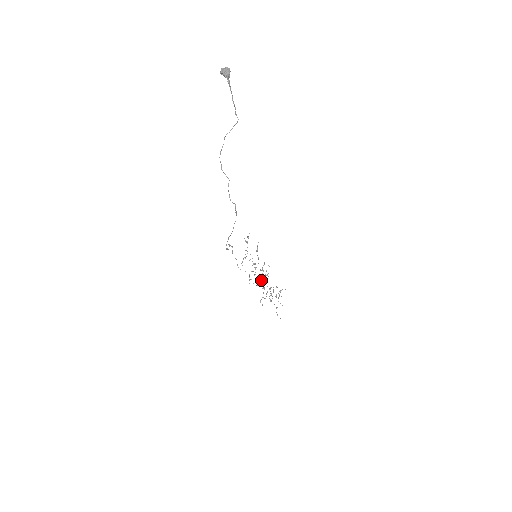
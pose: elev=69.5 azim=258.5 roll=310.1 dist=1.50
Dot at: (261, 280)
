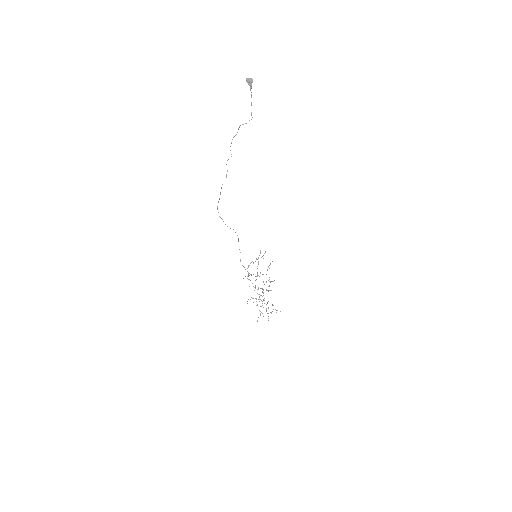
Dot at: occluded
